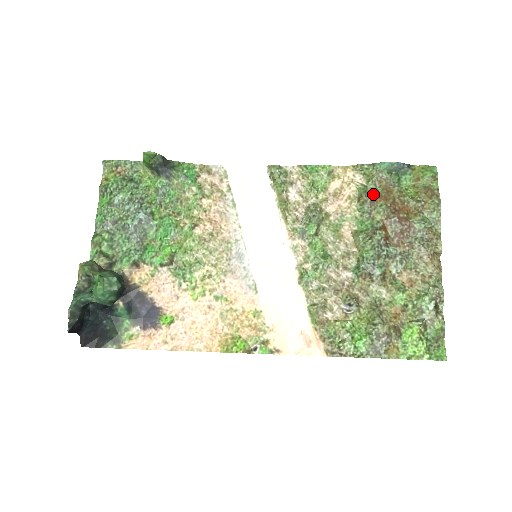
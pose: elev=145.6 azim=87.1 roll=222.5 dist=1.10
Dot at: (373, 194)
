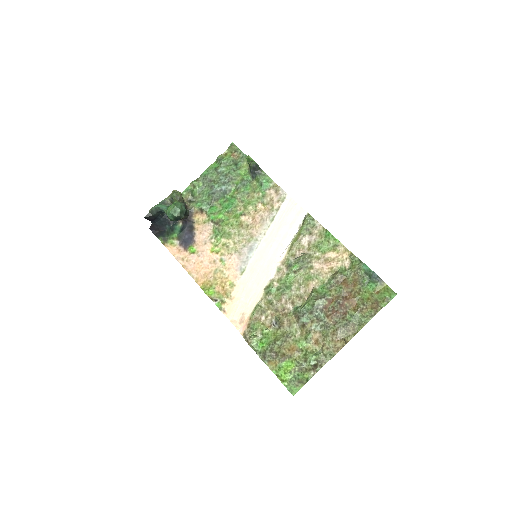
Dot at: (344, 278)
